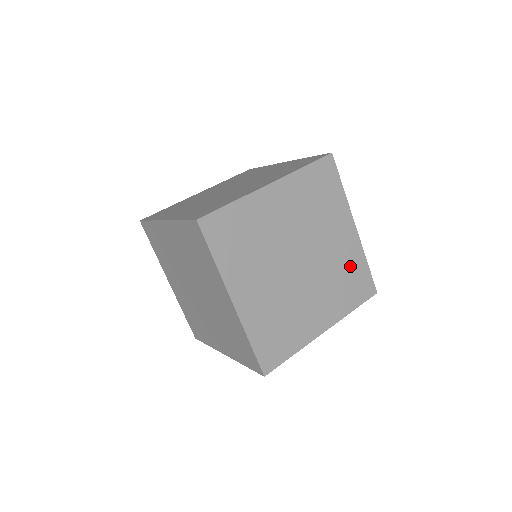
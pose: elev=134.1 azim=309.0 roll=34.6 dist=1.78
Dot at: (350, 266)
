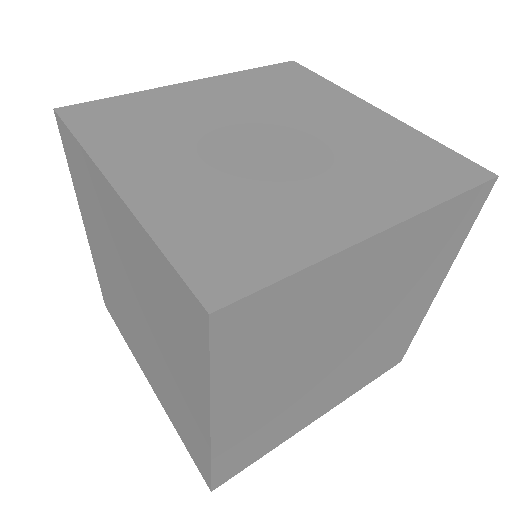
Dot at: (397, 339)
